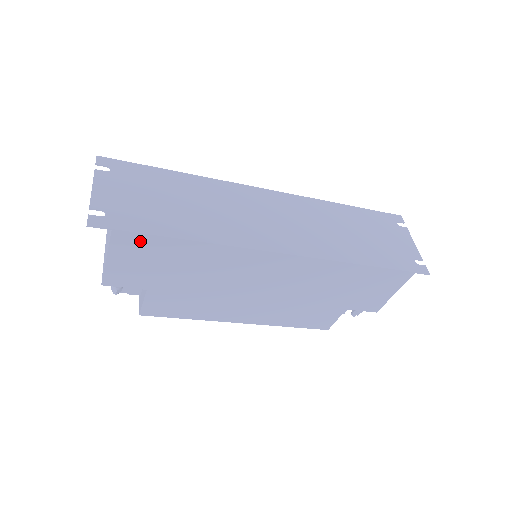
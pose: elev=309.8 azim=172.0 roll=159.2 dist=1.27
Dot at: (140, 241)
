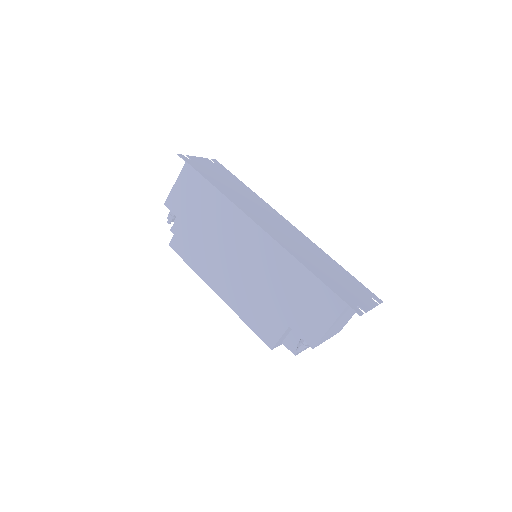
Dot at: (193, 176)
